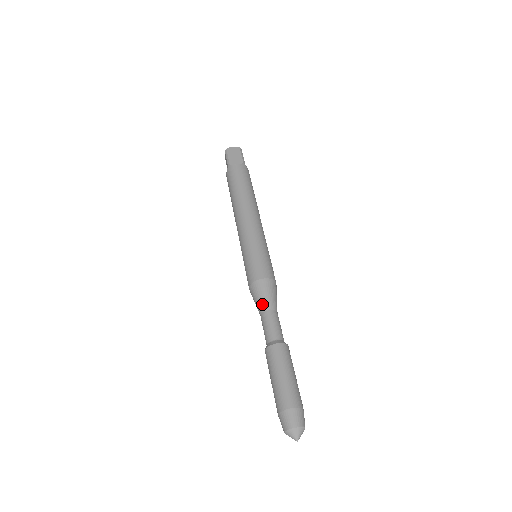
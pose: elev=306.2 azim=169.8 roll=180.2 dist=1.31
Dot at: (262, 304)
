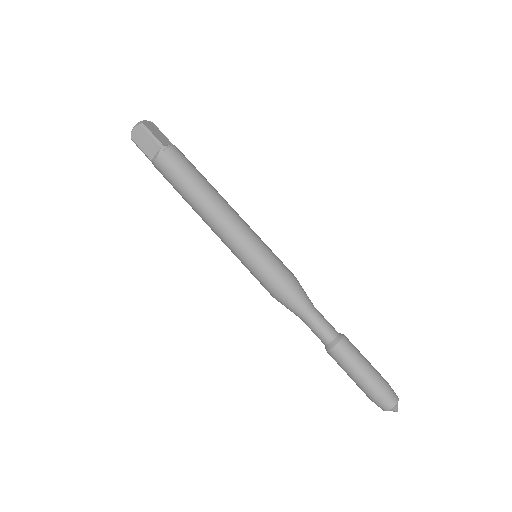
Dot at: (307, 304)
